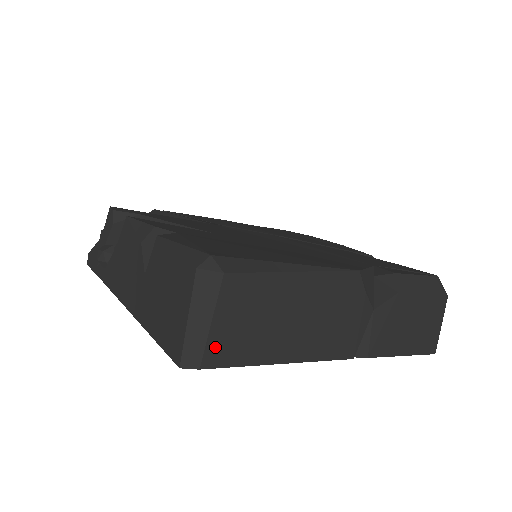
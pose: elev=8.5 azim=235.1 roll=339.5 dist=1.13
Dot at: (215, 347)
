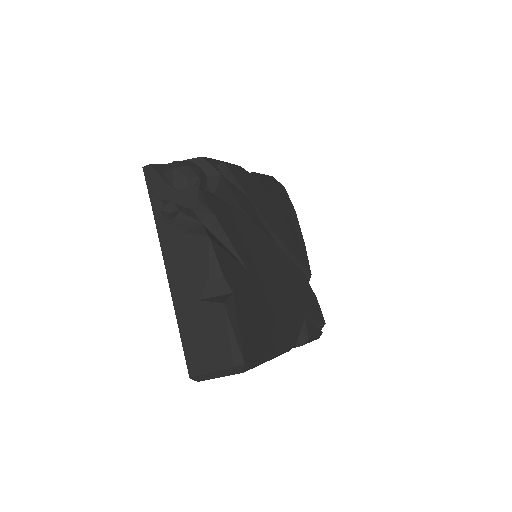
Dot at: occluded
